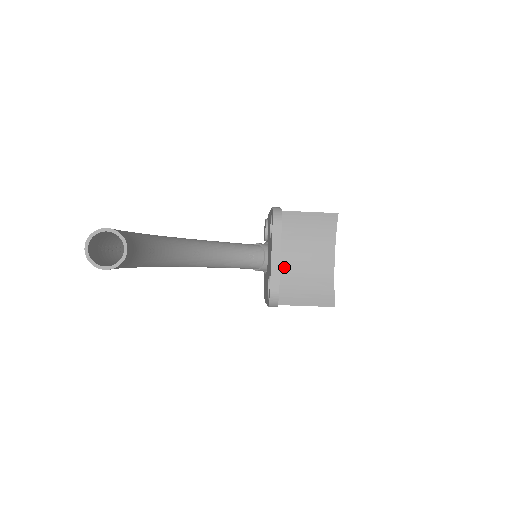
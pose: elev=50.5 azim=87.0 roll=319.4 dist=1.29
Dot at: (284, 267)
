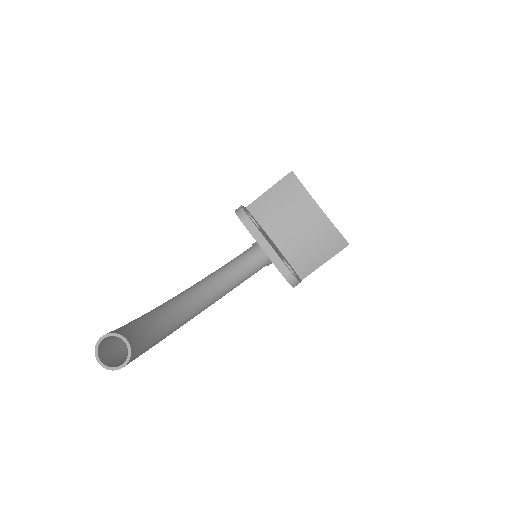
Dot at: (286, 246)
